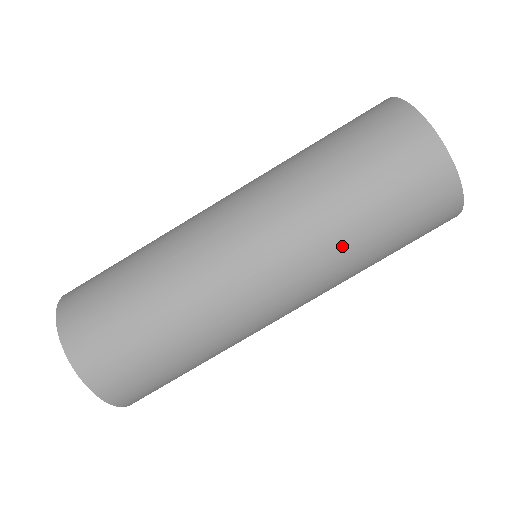
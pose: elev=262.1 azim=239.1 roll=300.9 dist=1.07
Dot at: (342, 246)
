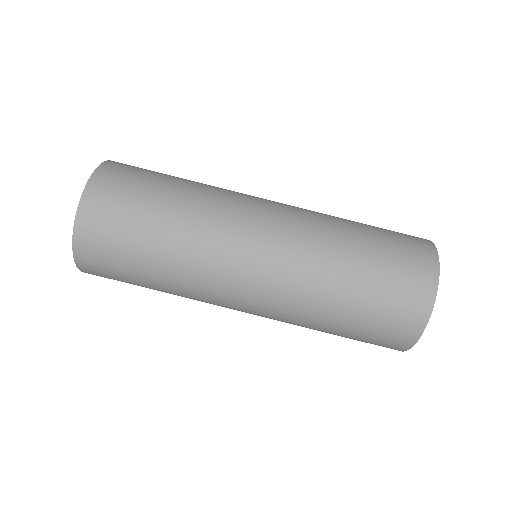
Dot at: (307, 325)
